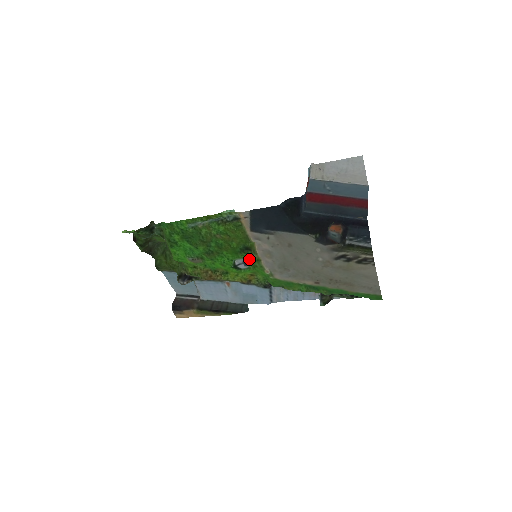
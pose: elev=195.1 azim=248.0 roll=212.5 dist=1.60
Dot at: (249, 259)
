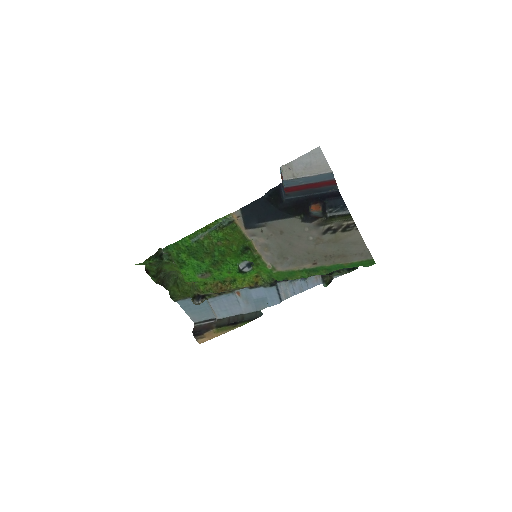
Dot at: (251, 259)
